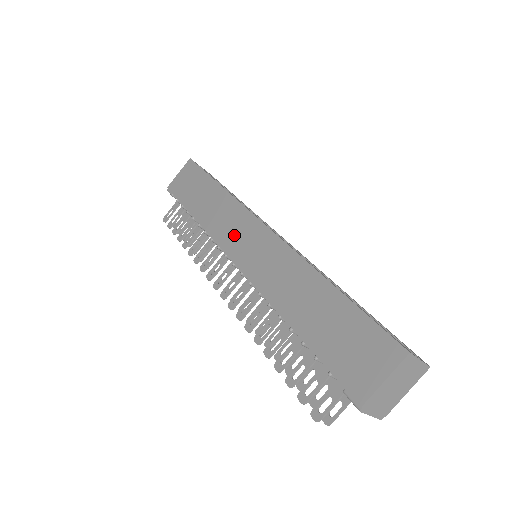
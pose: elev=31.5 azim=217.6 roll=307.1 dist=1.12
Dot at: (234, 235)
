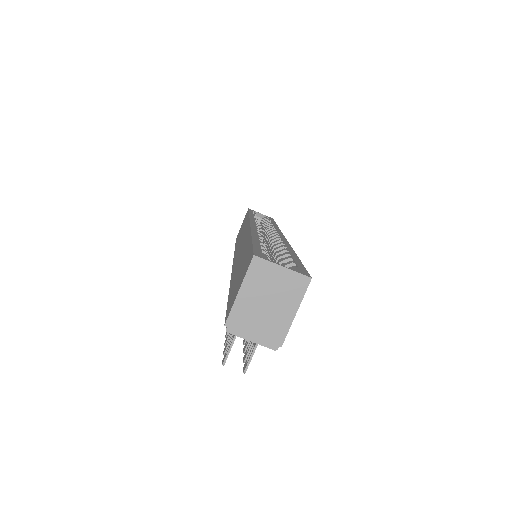
Dot at: (239, 244)
